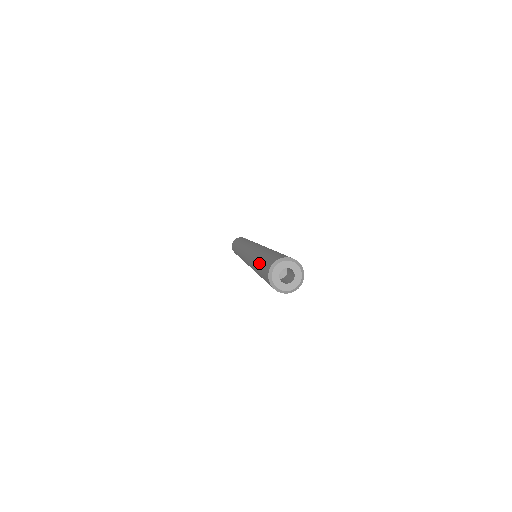
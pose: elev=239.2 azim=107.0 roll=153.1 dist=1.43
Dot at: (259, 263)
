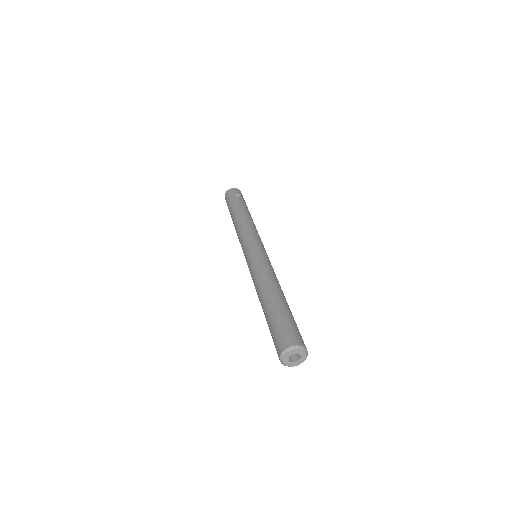
Dot at: (267, 320)
